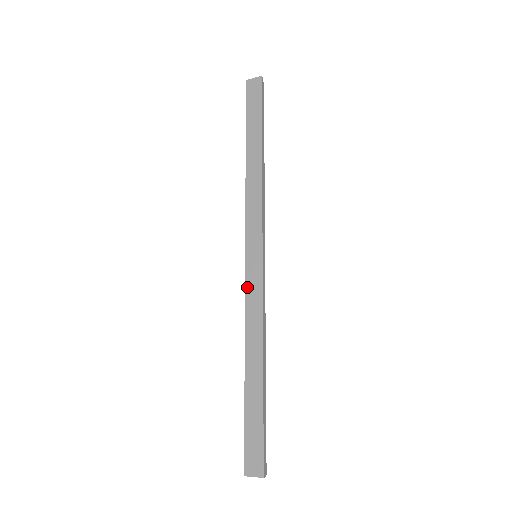
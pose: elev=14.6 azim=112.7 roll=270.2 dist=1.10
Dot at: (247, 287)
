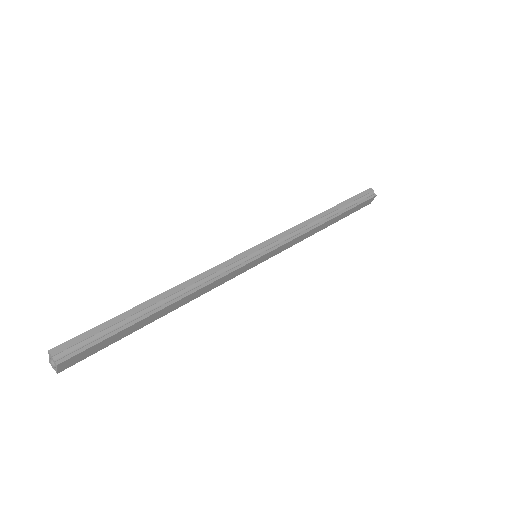
Dot at: occluded
